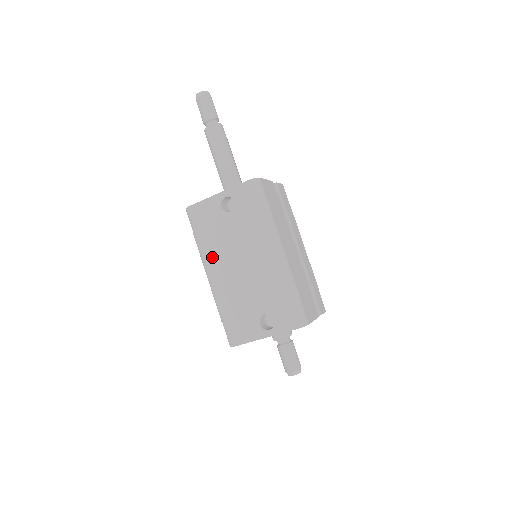
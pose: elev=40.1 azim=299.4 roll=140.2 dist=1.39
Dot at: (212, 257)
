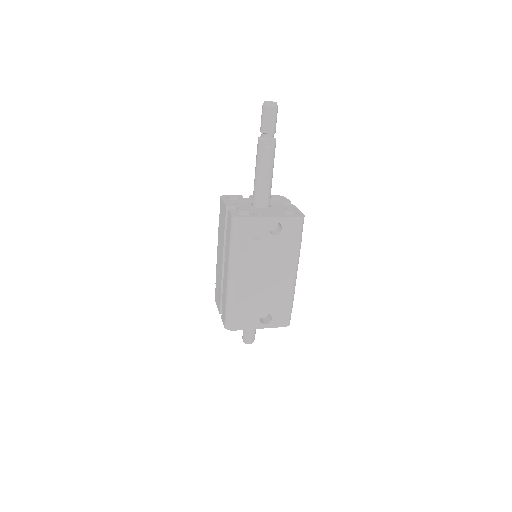
Dot at: (244, 264)
